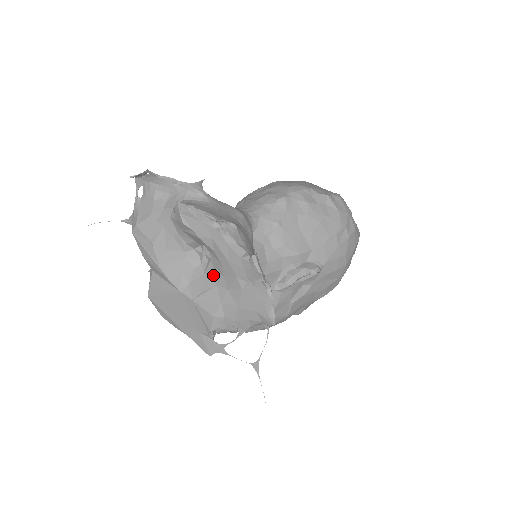
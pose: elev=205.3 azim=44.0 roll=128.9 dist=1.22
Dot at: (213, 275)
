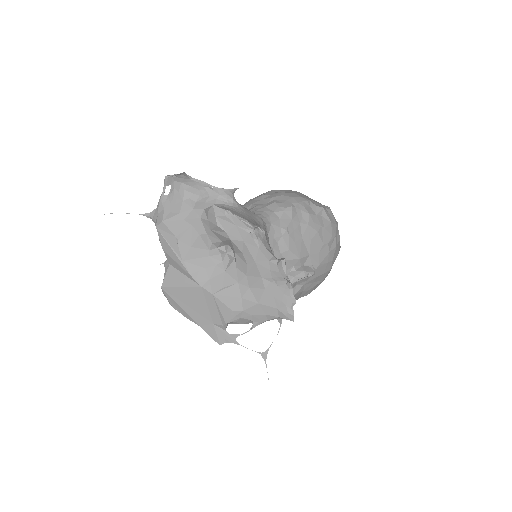
Dot at: (235, 273)
